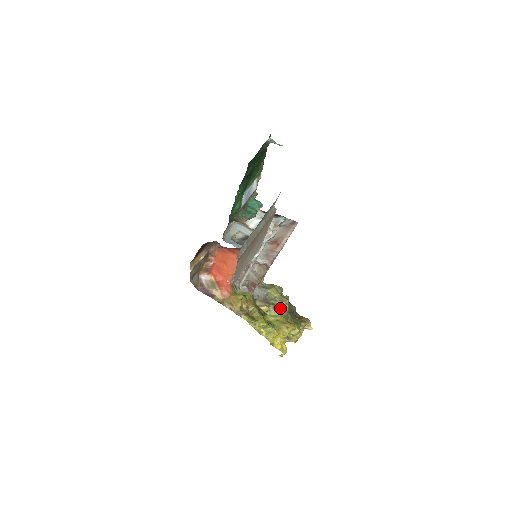
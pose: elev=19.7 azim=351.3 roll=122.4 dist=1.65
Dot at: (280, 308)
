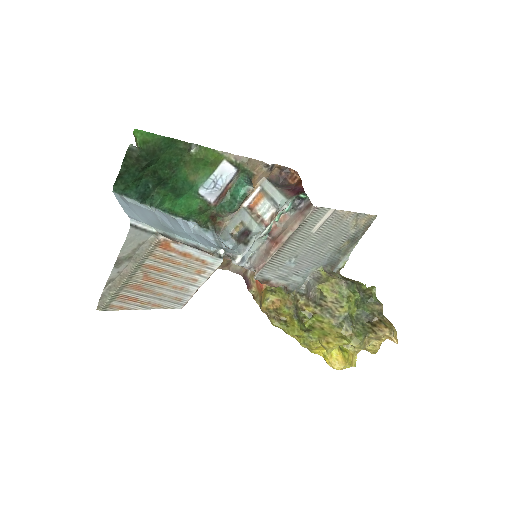
Dot at: (330, 312)
